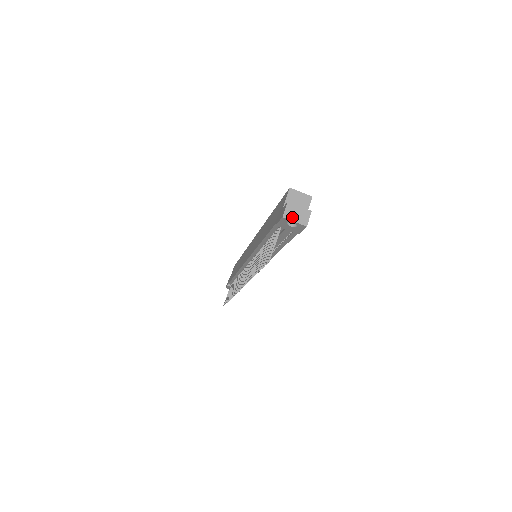
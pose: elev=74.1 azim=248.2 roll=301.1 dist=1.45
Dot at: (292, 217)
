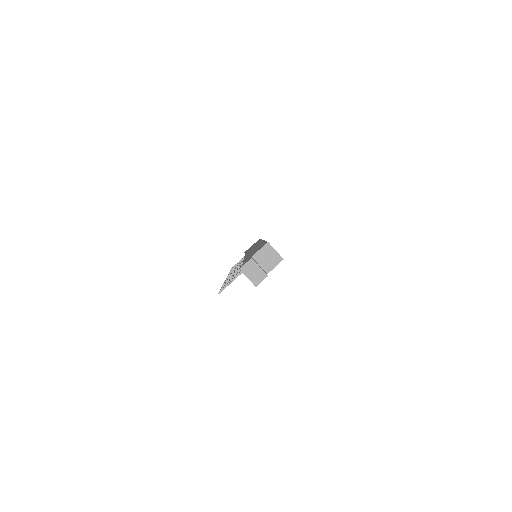
Dot at: (248, 273)
